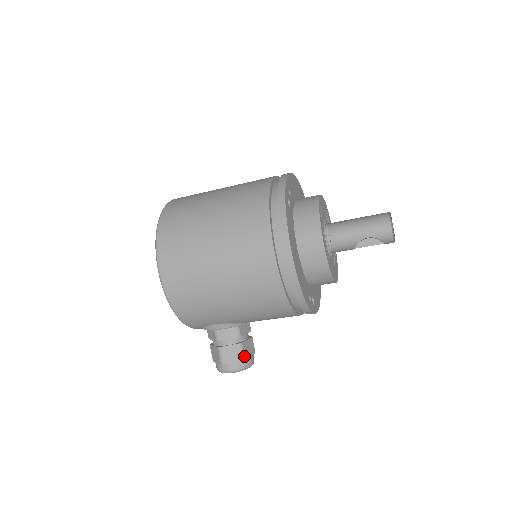
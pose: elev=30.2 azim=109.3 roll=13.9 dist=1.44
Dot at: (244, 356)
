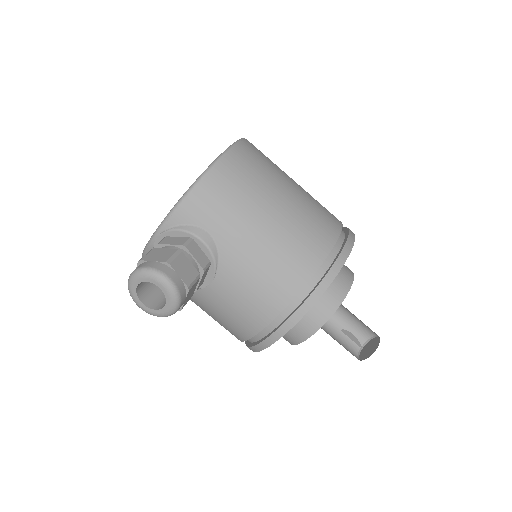
Dot at: (191, 287)
